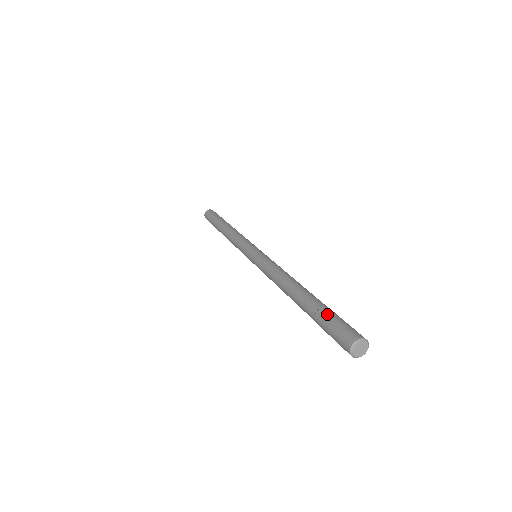
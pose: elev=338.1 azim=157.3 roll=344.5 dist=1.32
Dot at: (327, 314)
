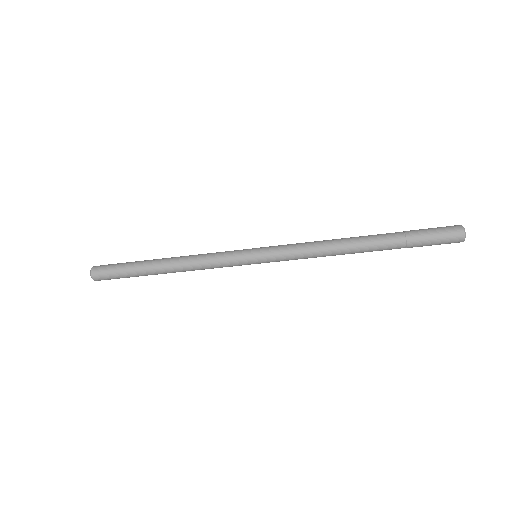
Dot at: (415, 230)
